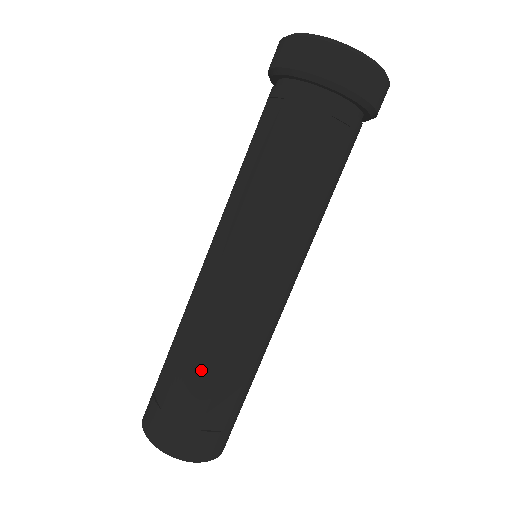
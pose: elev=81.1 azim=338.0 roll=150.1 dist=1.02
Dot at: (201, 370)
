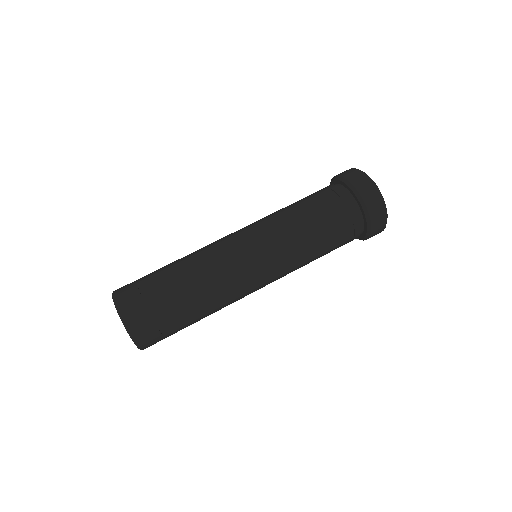
Dot at: (189, 292)
